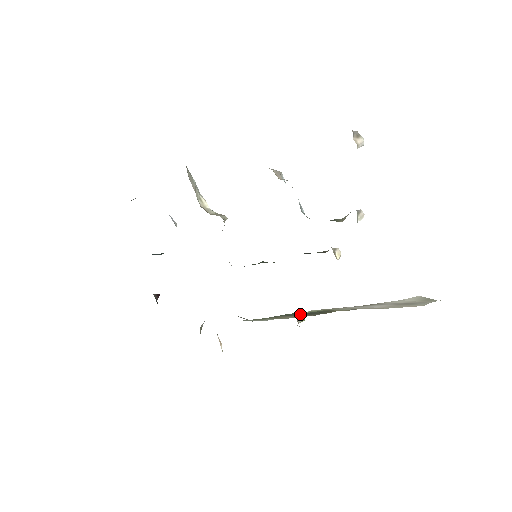
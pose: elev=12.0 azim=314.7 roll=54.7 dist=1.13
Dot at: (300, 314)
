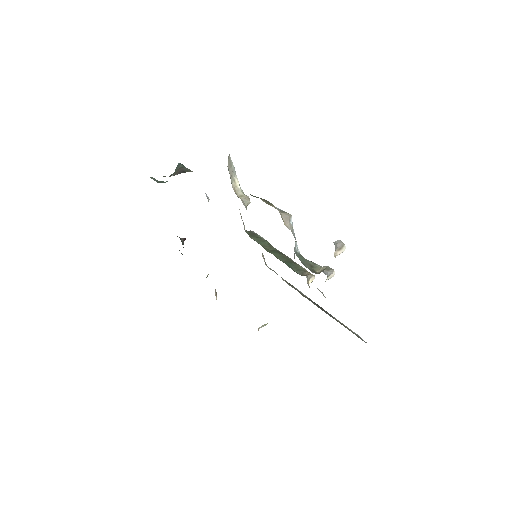
Dot at: (262, 325)
